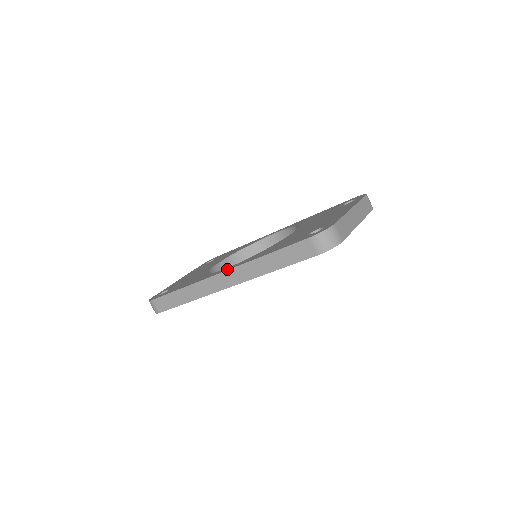
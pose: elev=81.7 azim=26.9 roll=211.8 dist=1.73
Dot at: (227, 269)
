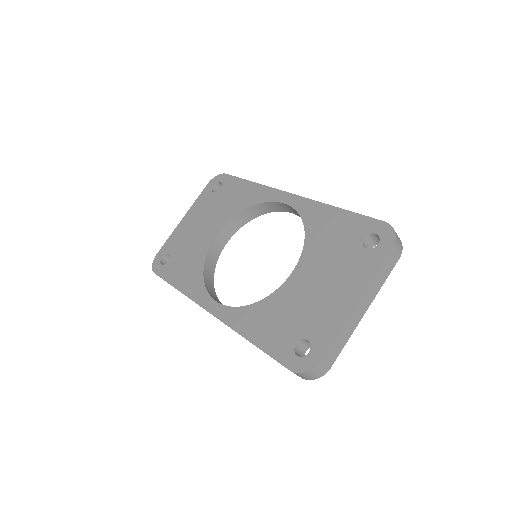
Dot at: (216, 313)
